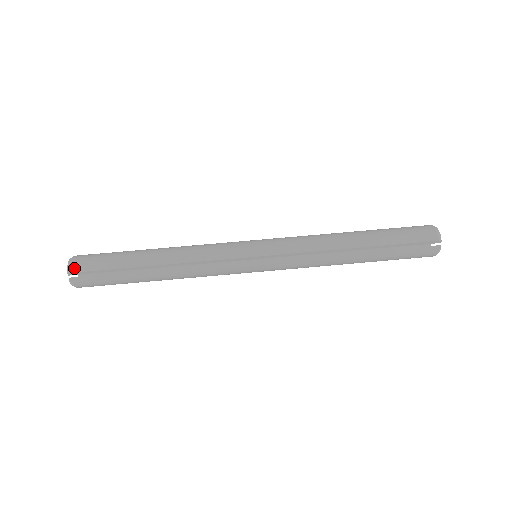
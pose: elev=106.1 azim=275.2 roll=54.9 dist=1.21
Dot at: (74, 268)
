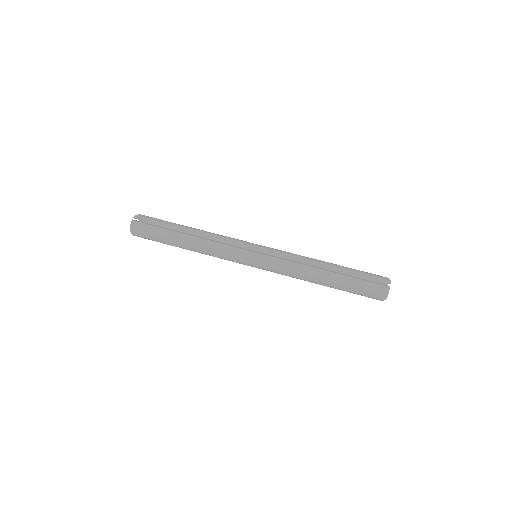
Dot at: (140, 215)
